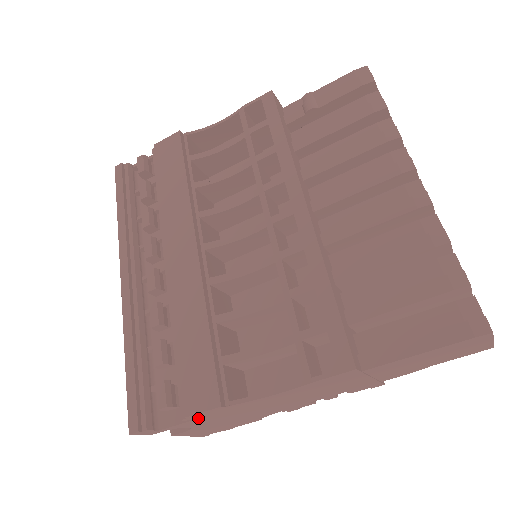
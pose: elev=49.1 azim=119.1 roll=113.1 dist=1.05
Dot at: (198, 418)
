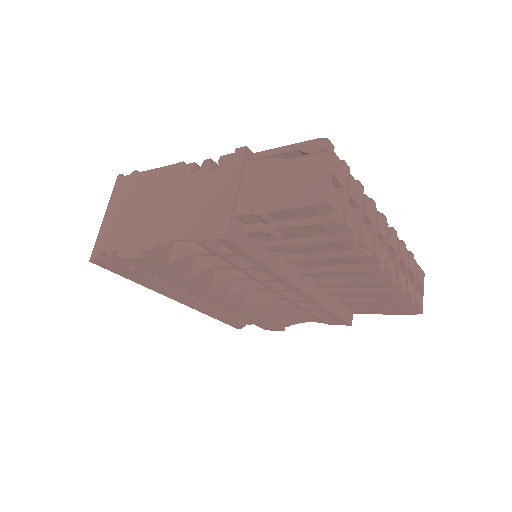
Dot at: occluded
